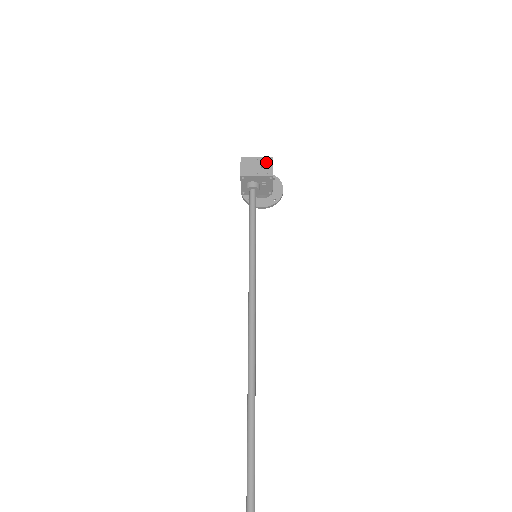
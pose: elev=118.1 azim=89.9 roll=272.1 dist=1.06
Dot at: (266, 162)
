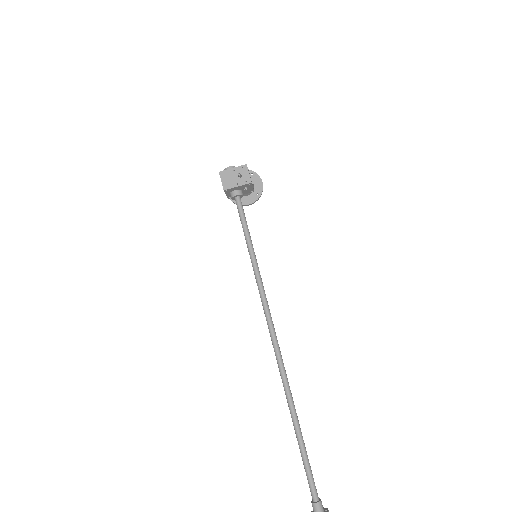
Dot at: (242, 170)
